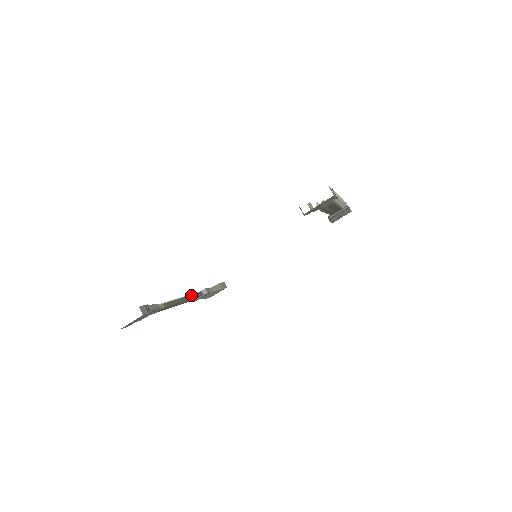
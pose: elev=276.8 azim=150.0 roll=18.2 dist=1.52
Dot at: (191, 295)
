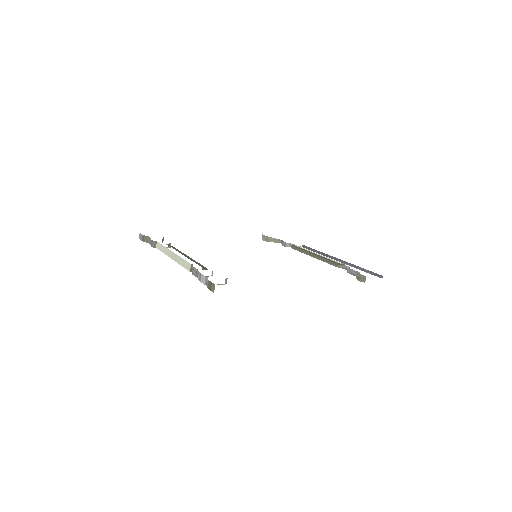
Dot at: occluded
